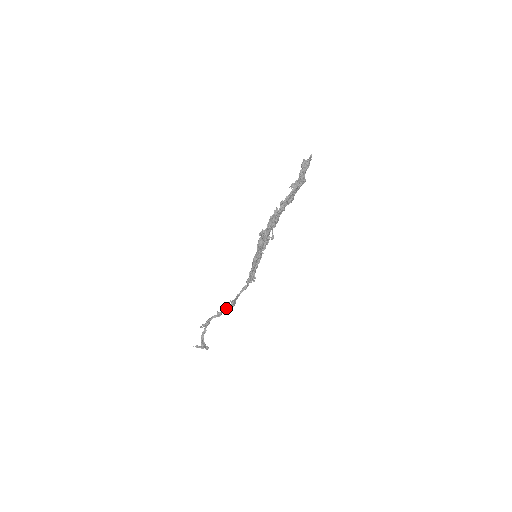
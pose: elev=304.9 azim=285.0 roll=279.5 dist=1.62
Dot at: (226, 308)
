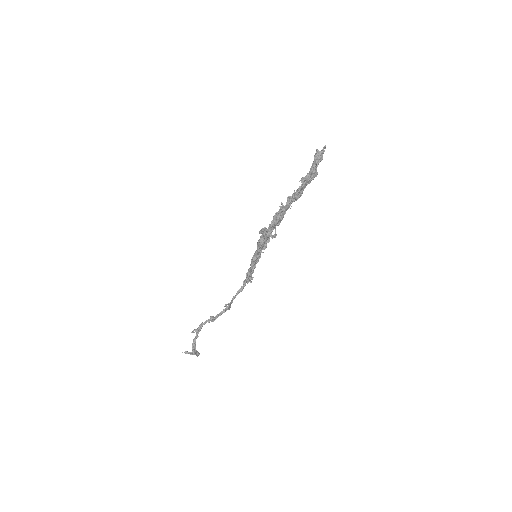
Dot at: (221, 312)
